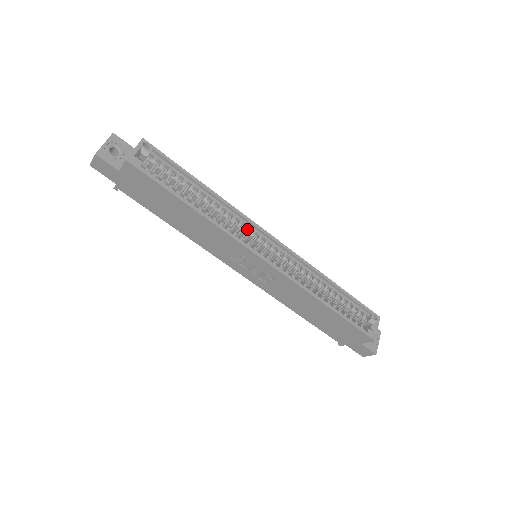
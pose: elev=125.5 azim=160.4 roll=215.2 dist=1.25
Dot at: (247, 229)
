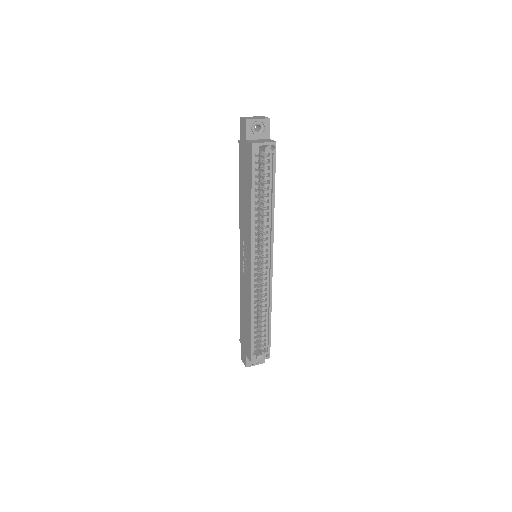
Dot at: (266, 242)
